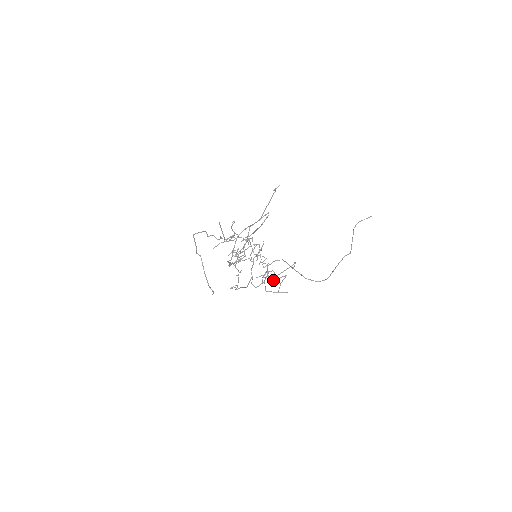
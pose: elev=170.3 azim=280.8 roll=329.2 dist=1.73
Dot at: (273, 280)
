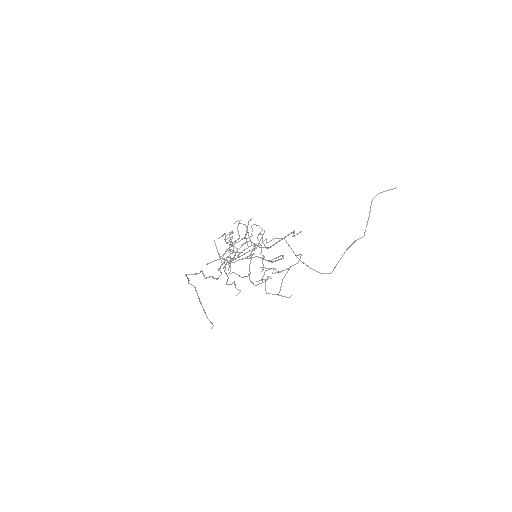
Dot at: (273, 273)
